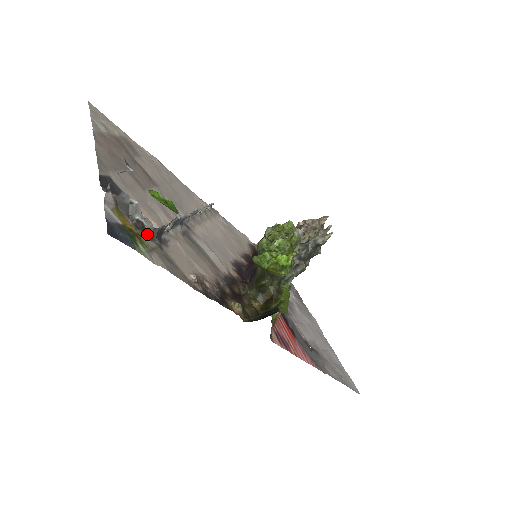
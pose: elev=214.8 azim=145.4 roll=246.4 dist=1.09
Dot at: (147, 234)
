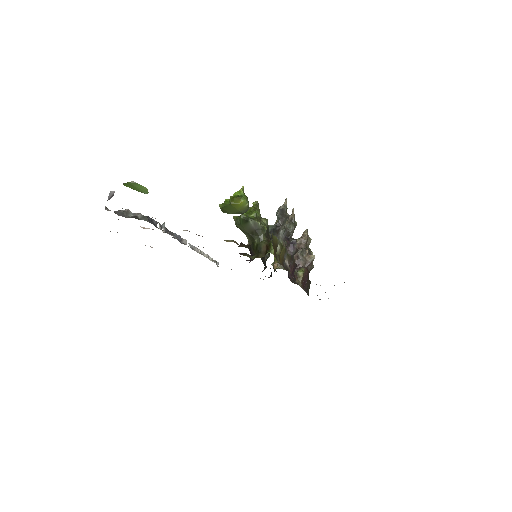
Dot at: occluded
